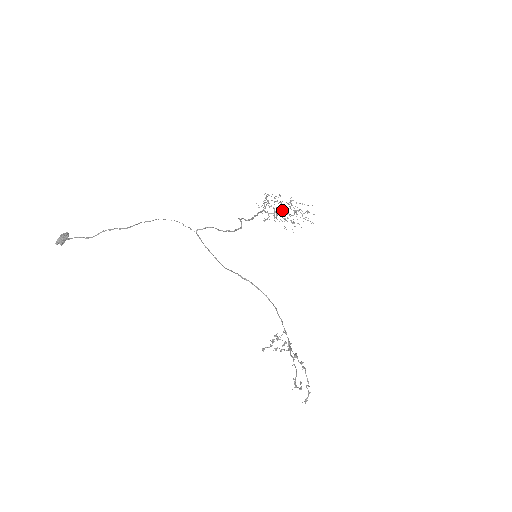
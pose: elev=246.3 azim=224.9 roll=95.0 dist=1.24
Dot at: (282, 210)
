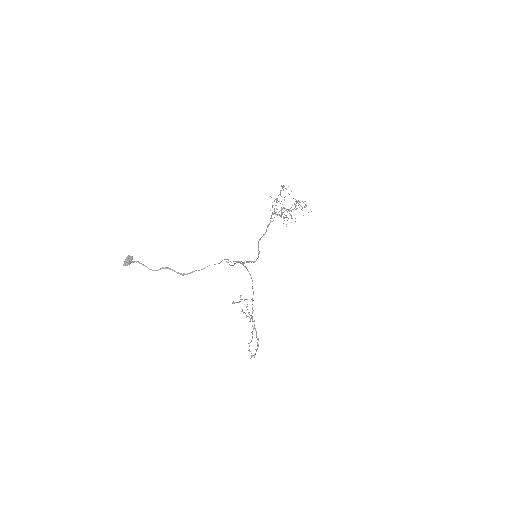
Dot at: occluded
